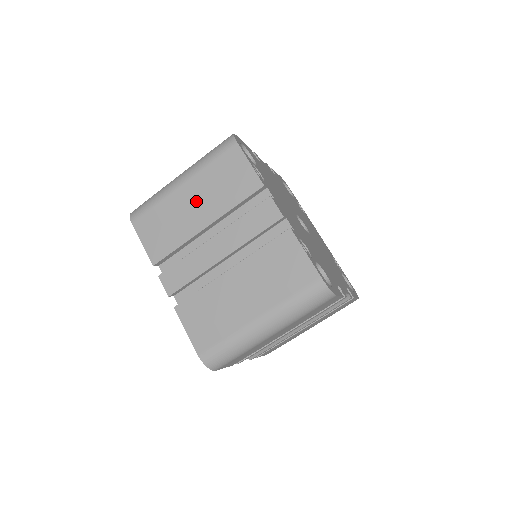
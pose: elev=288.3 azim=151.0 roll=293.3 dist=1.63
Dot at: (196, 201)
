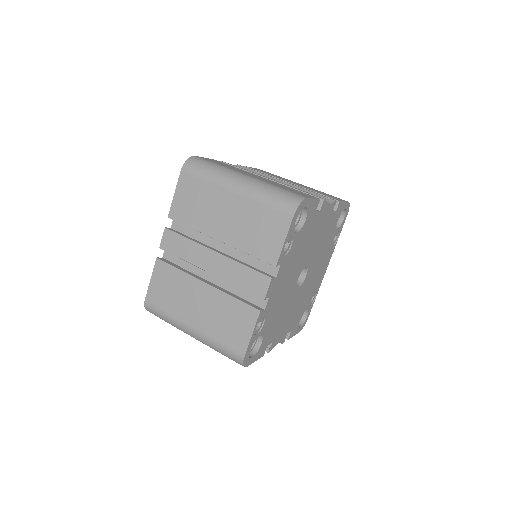
Dot at: (230, 216)
